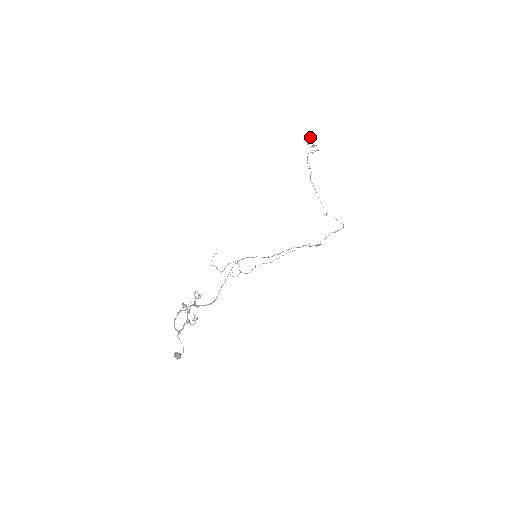
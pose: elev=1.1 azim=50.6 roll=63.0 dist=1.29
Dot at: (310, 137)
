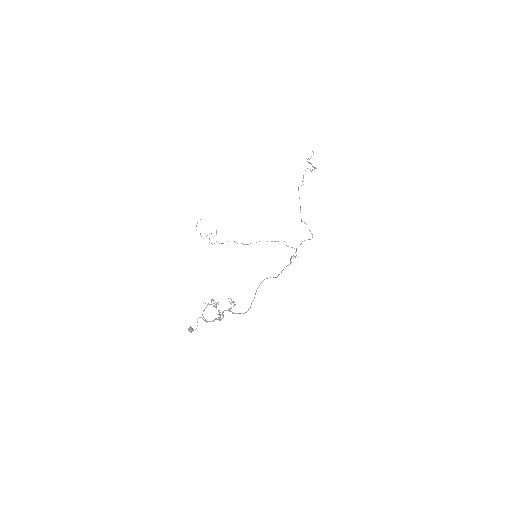
Dot at: occluded
